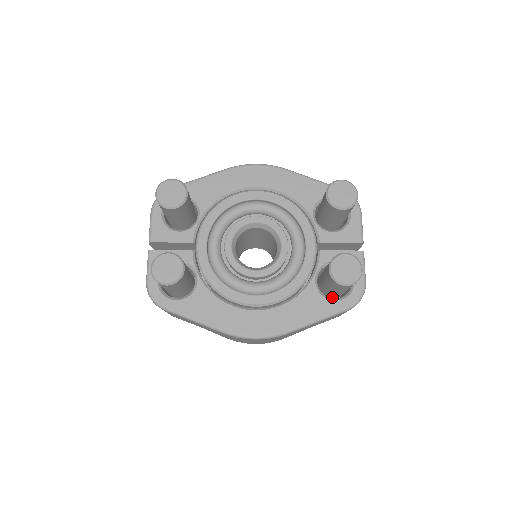
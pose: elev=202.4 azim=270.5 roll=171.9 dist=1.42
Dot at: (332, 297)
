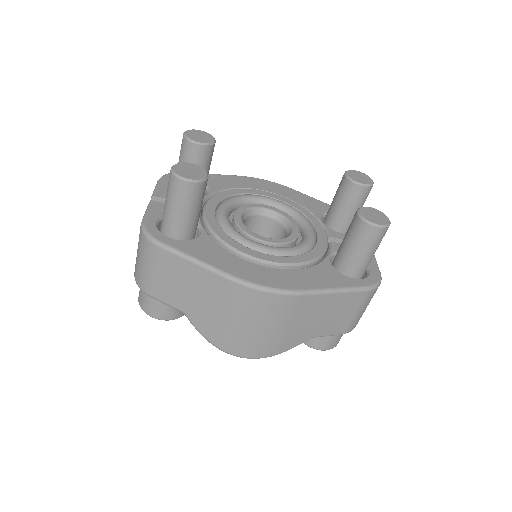
Dot at: occluded
